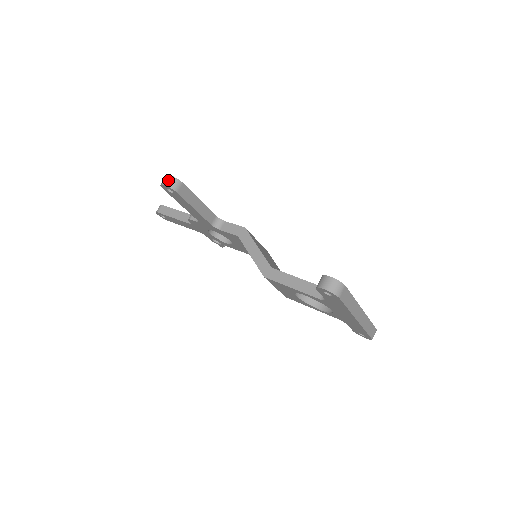
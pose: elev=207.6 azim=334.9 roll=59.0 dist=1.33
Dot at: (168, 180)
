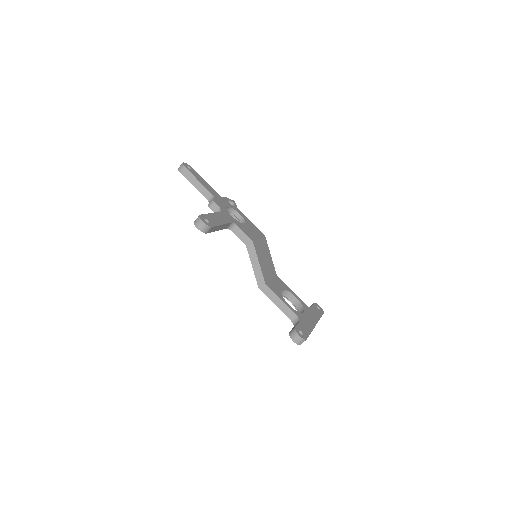
Dot at: (201, 226)
